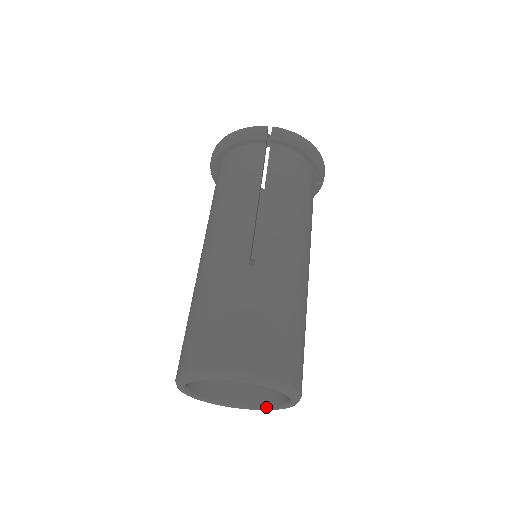
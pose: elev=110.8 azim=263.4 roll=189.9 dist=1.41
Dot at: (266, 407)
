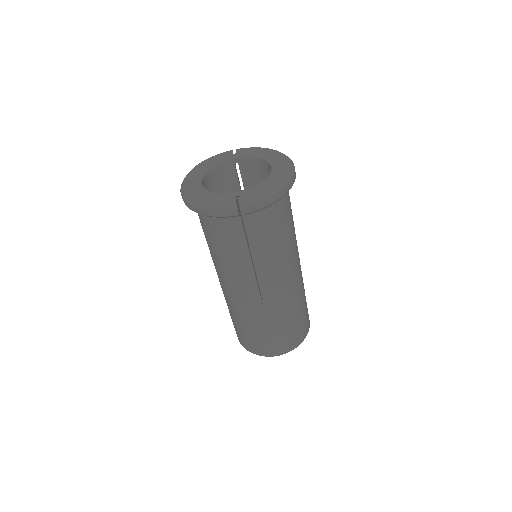
Dot at: occluded
